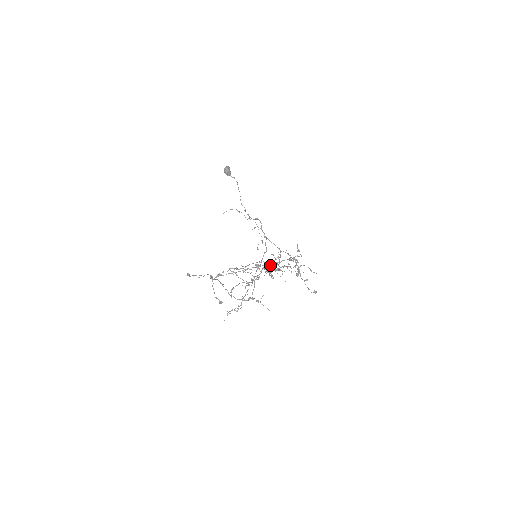
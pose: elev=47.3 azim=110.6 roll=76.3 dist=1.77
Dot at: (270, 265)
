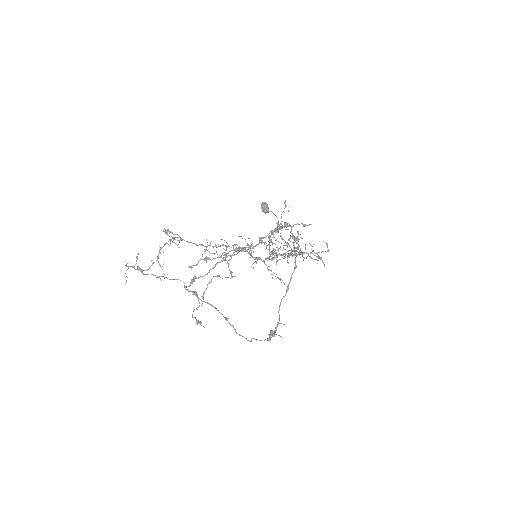
Dot at: (255, 245)
